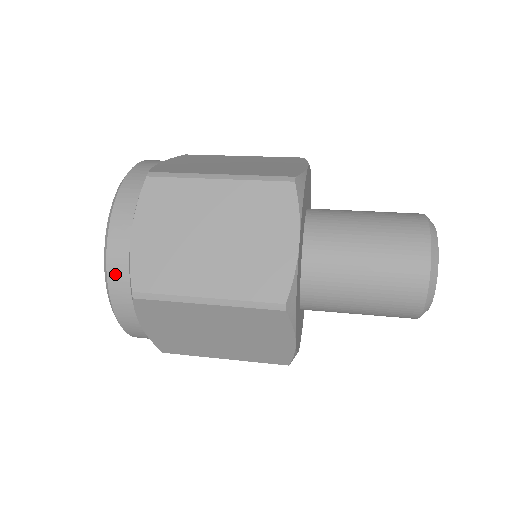
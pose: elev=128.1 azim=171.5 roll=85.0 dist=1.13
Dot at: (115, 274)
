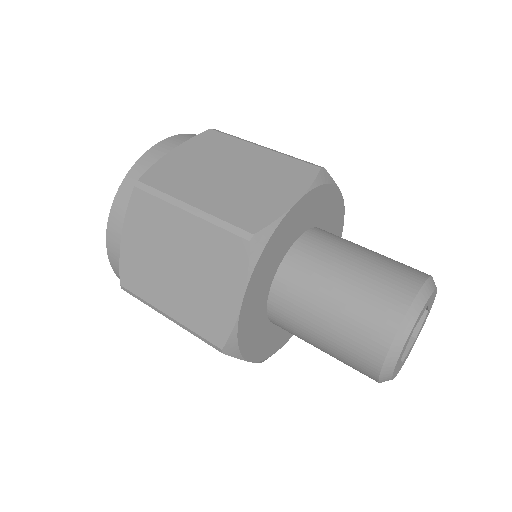
Dot at: (136, 172)
